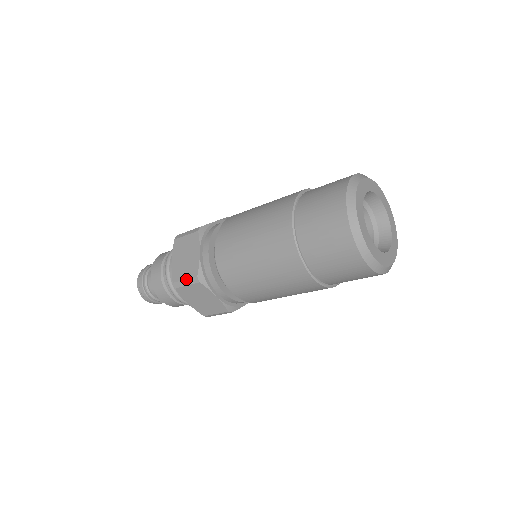
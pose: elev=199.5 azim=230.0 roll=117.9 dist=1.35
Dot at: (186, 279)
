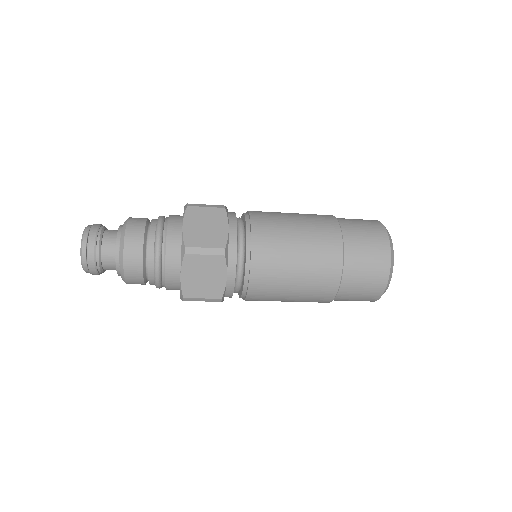
Dot at: (205, 299)
